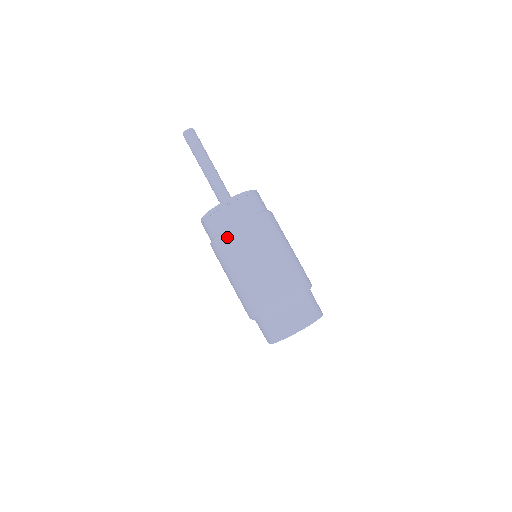
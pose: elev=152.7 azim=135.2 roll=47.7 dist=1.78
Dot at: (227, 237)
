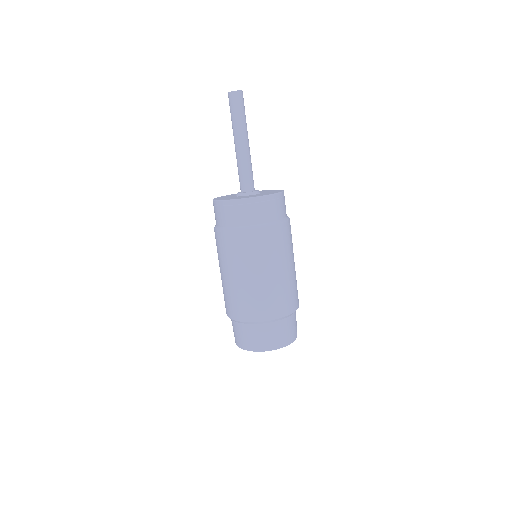
Dot at: (218, 236)
